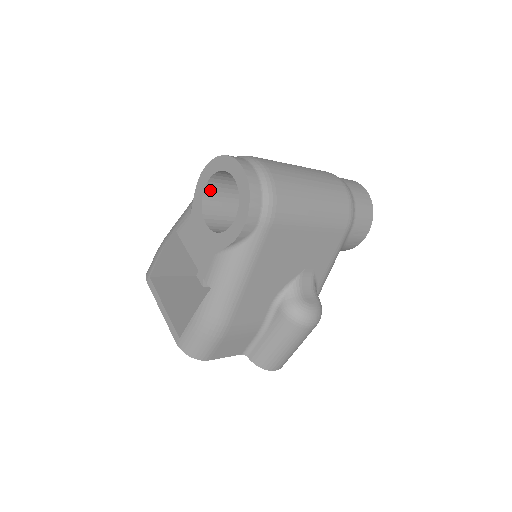
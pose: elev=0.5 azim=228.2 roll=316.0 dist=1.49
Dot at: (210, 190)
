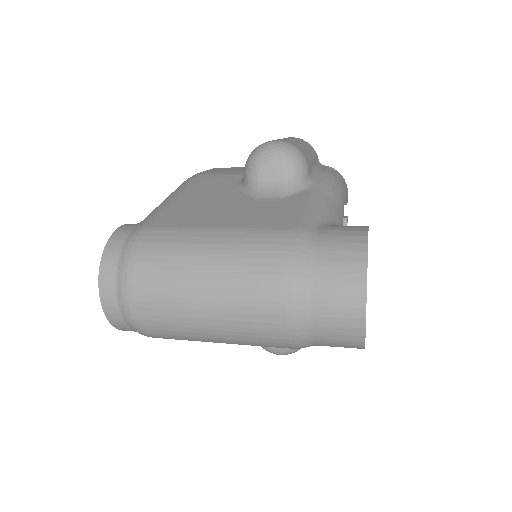
Dot at: occluded
